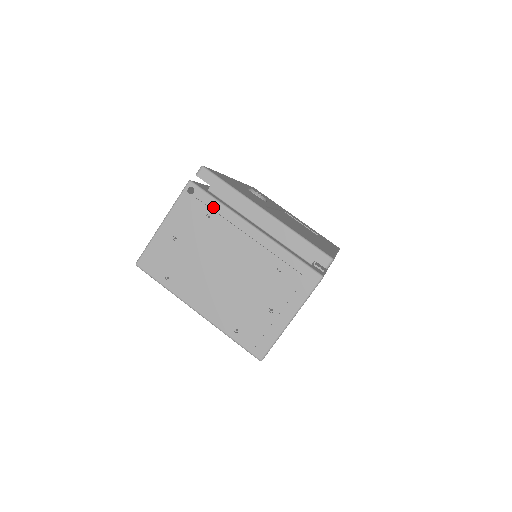
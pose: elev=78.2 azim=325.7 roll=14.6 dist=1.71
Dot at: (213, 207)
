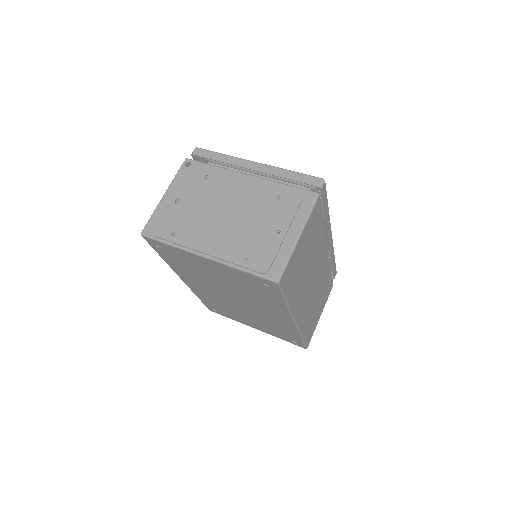
Dot at: (209, 170)
